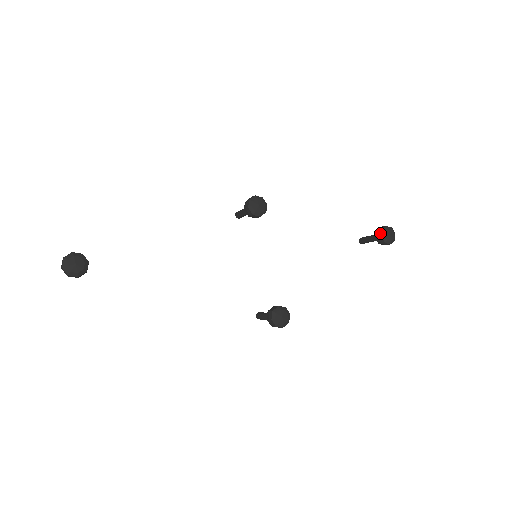
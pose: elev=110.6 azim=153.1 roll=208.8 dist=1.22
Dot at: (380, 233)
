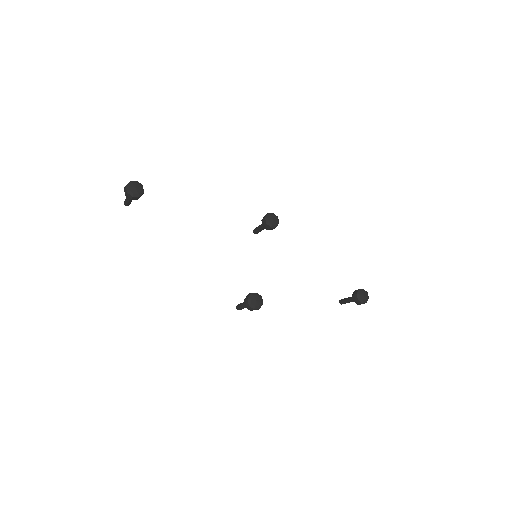
Dot at: (357, 291)
